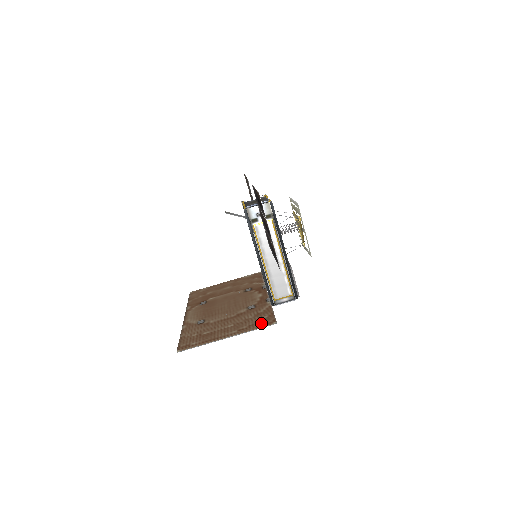
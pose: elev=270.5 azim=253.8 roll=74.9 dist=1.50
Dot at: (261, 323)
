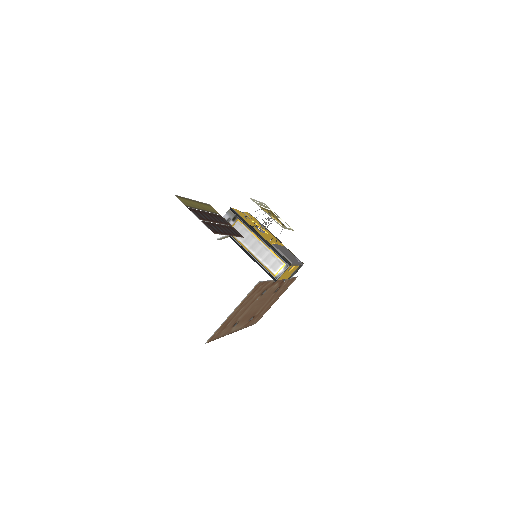
Dot at: (253, 290)
